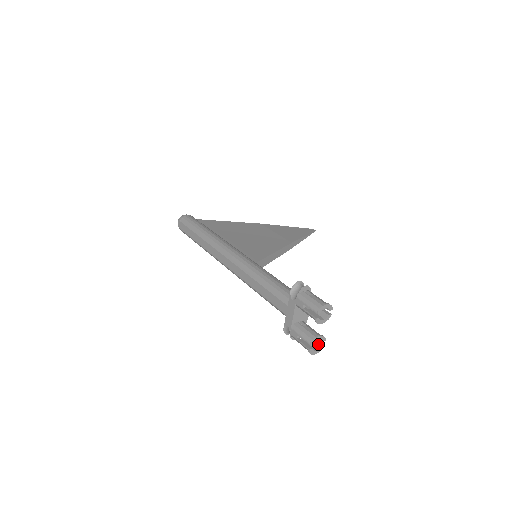
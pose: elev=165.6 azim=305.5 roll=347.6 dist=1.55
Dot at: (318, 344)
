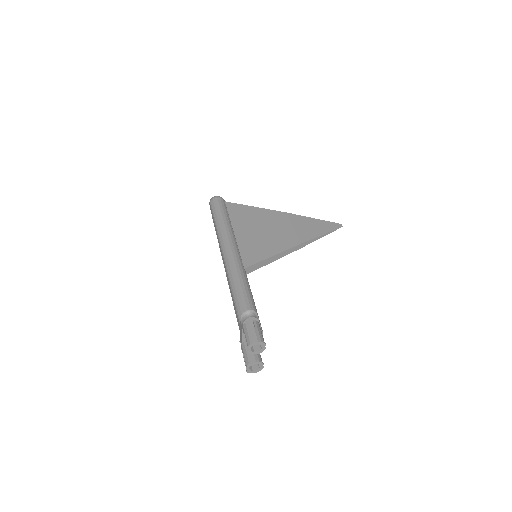
Dot at: (258, 365)
